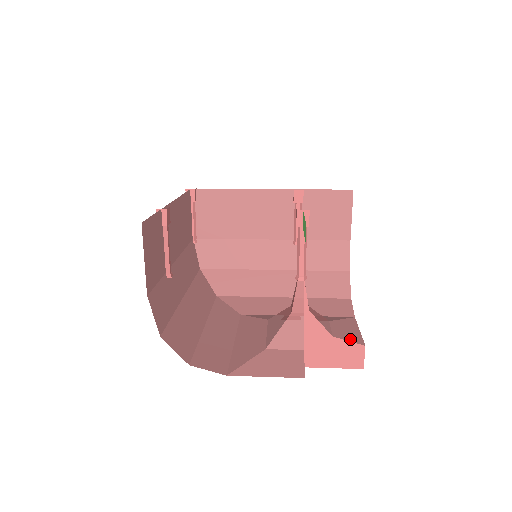
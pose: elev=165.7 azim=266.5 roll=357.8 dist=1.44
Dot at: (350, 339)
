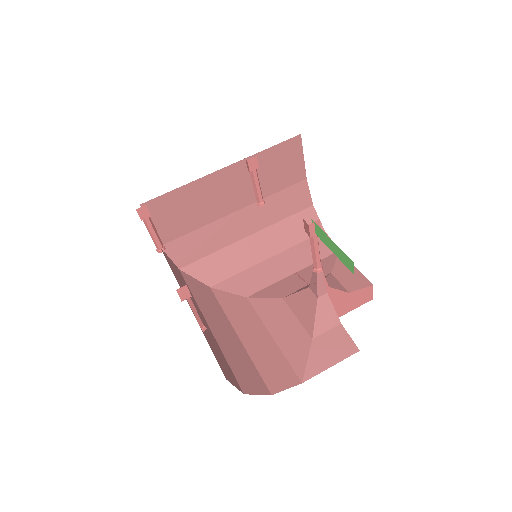
Dot at: (360, 286)
